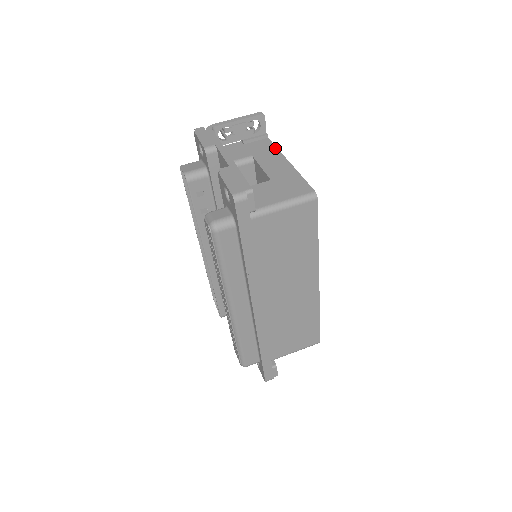
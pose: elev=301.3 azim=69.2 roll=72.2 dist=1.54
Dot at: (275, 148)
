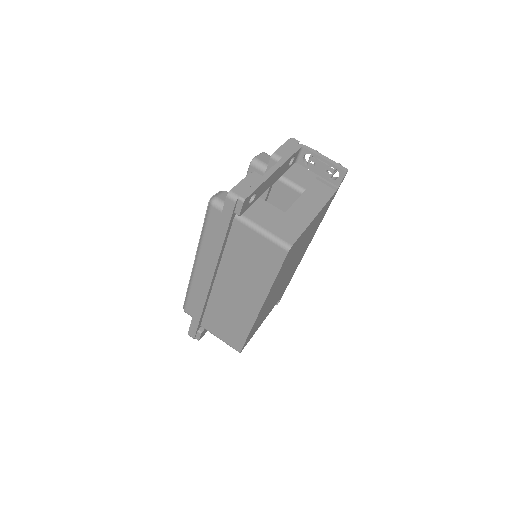
Dot at: (326, 200)
